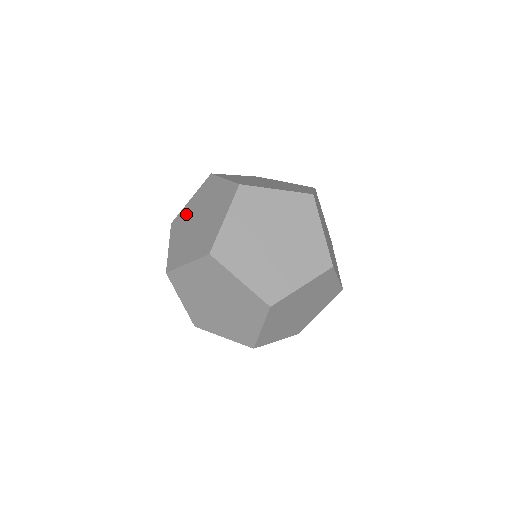
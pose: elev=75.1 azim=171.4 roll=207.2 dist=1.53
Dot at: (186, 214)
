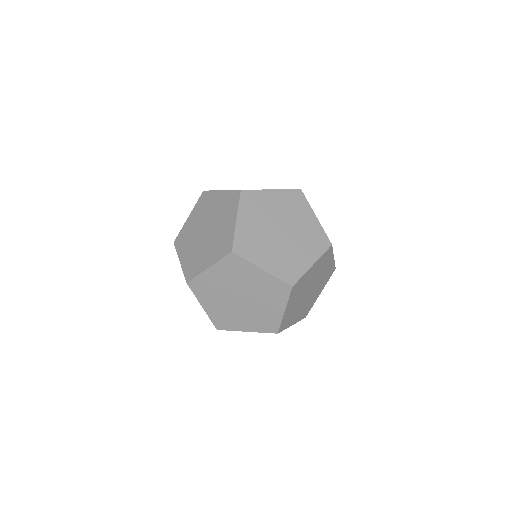
Dot at: (189, 230)
